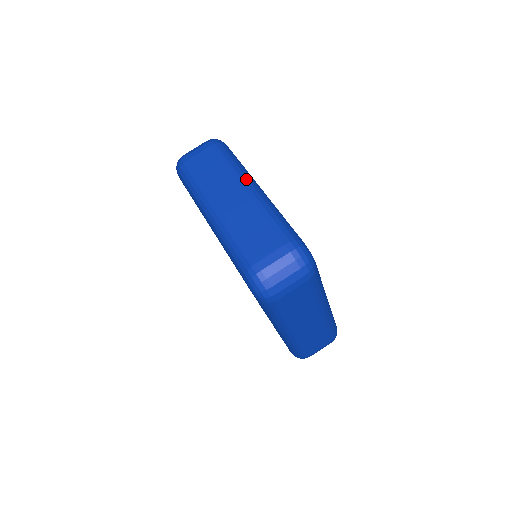
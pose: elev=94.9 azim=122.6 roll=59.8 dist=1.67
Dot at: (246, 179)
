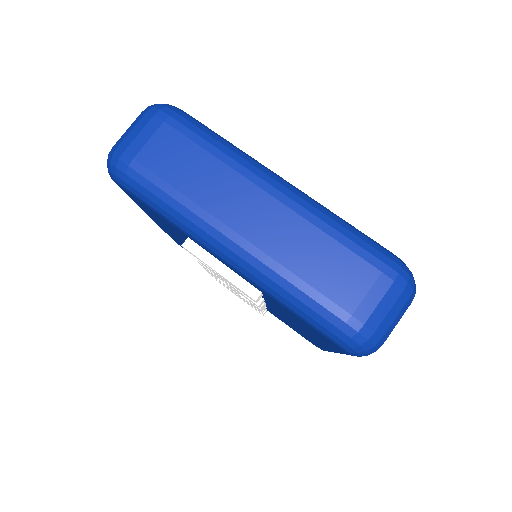
Dot at: (259, 171)
